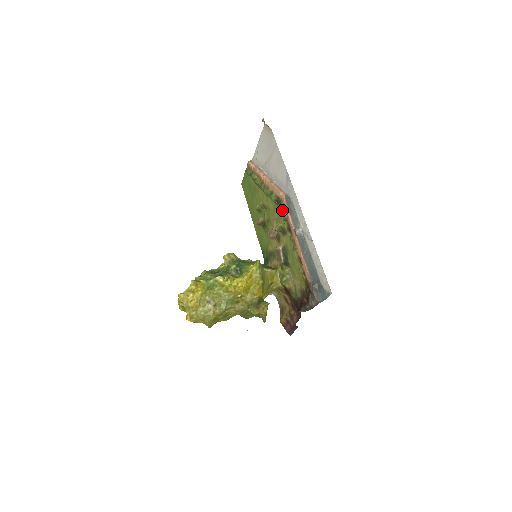
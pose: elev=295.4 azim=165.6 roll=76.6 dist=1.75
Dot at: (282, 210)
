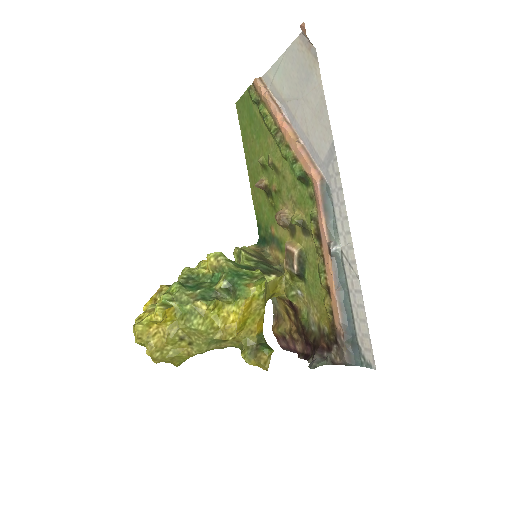
Dot at: (309, 197)
